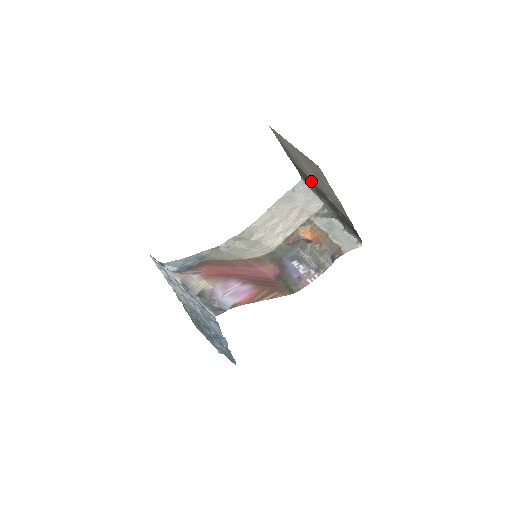
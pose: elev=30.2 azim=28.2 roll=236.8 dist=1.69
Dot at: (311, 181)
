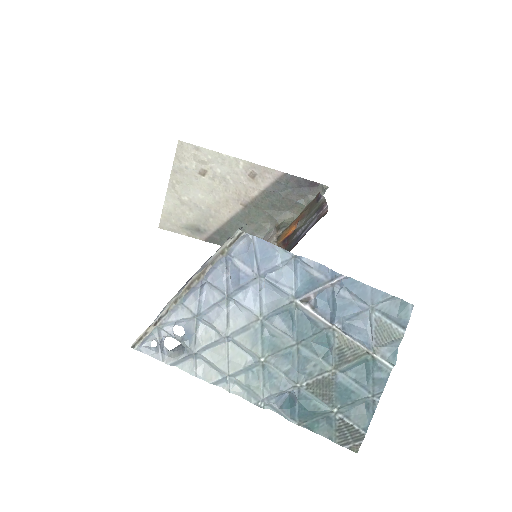
Dot at: (235, 219)
